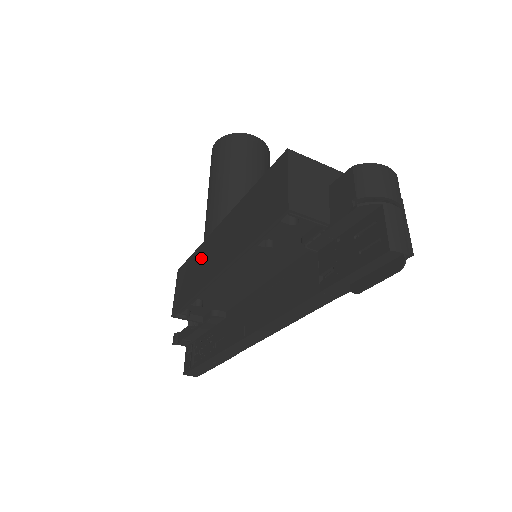
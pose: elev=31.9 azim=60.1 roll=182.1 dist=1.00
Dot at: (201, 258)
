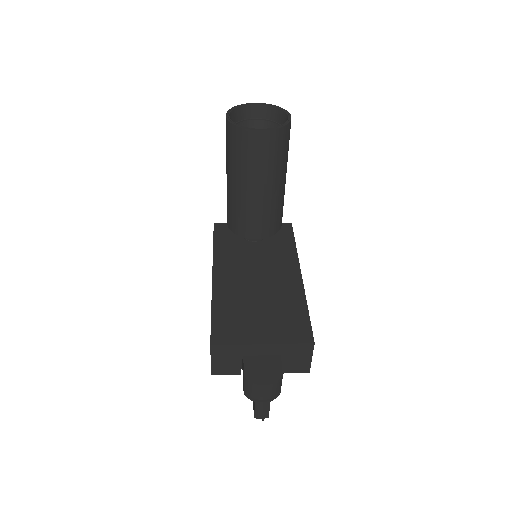
Dot at: occluded
